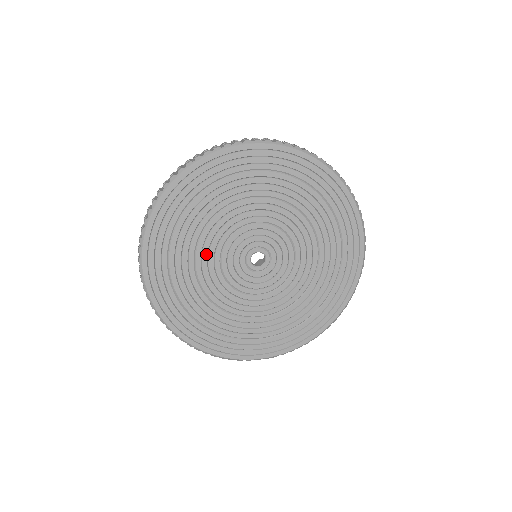
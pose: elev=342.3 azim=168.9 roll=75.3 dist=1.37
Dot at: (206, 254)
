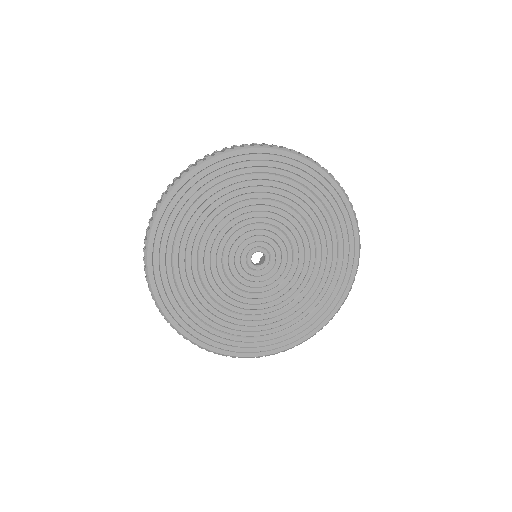
Dot at: (210, 275)
